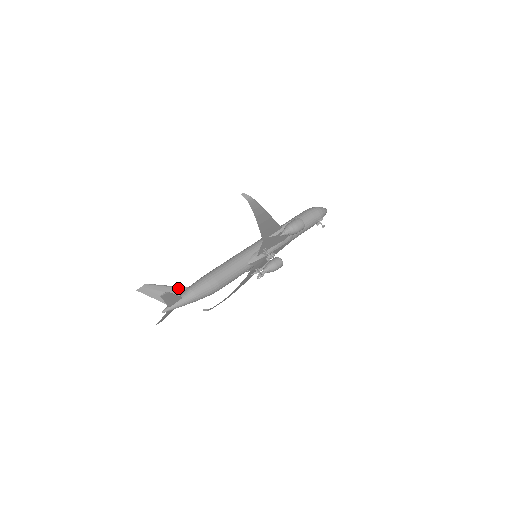
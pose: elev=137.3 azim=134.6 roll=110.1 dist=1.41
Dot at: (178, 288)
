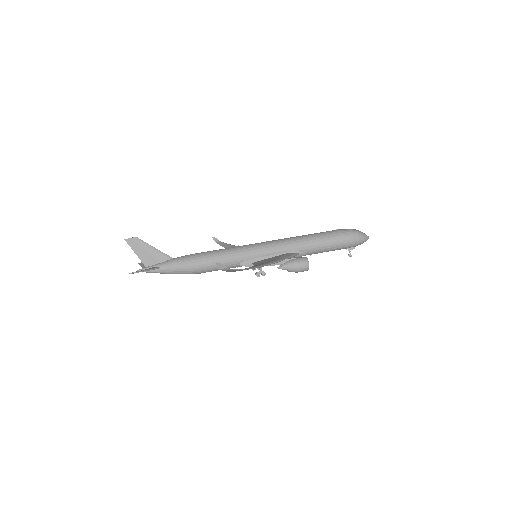
Dot at: (162, 255)
